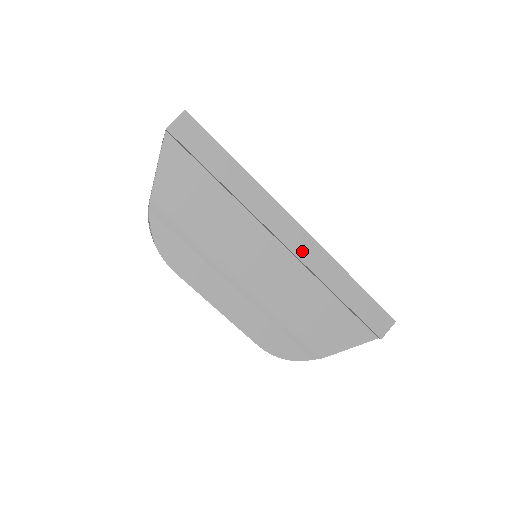
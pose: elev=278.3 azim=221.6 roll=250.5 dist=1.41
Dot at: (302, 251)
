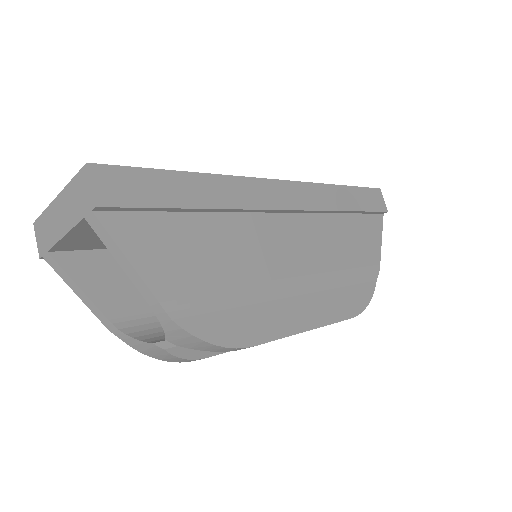
Dot at: (302, 201)
